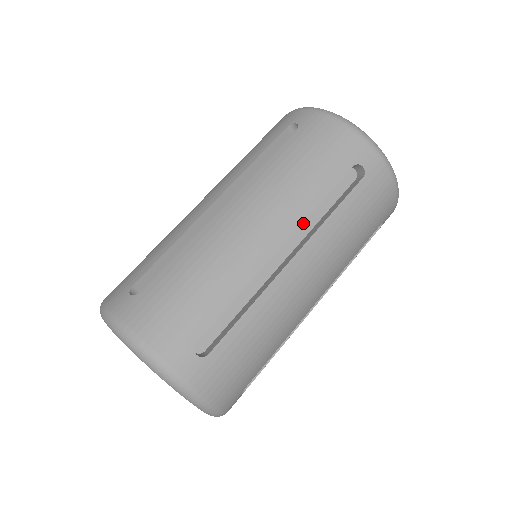
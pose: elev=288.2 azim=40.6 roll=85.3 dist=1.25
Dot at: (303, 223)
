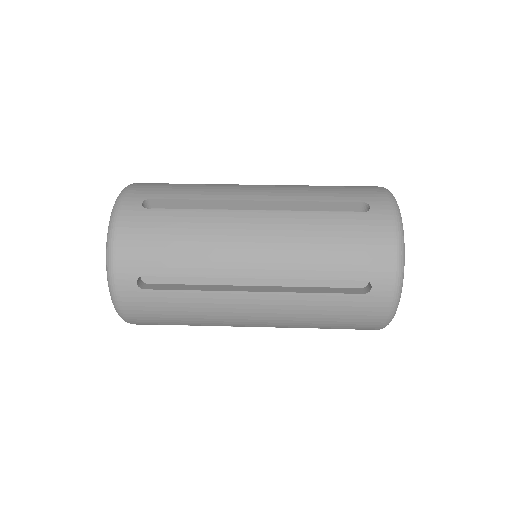
Dot at: occluded
